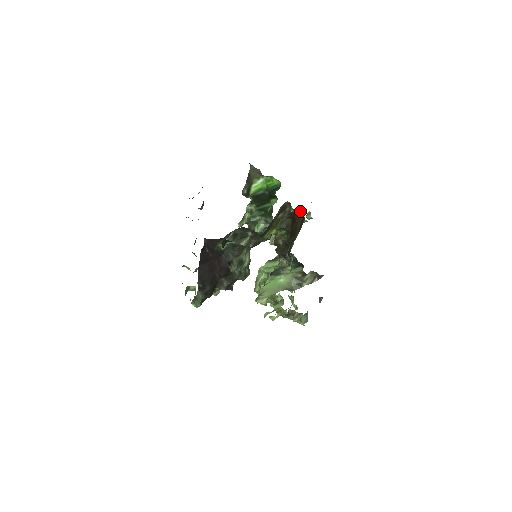
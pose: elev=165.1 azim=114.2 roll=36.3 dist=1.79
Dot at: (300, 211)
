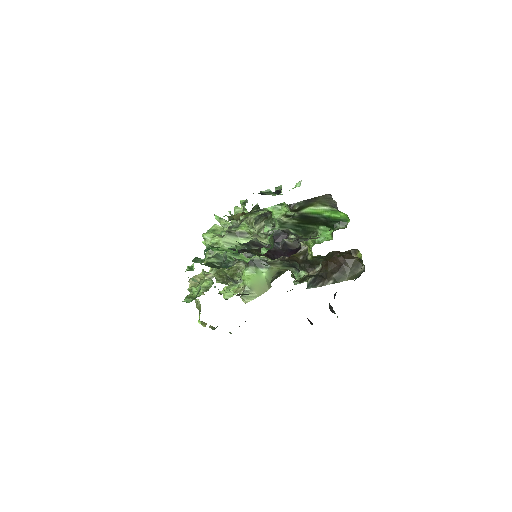
Dot at: occluded
